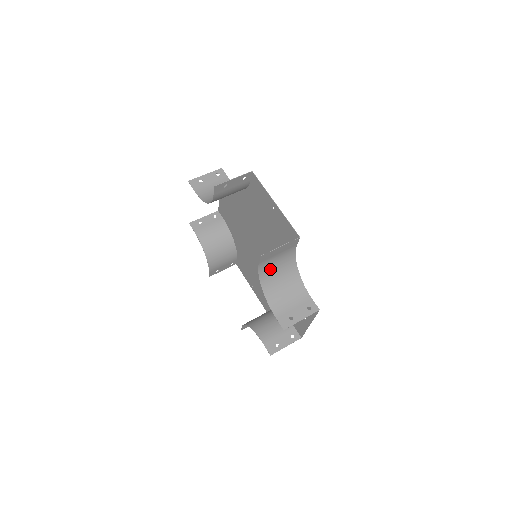
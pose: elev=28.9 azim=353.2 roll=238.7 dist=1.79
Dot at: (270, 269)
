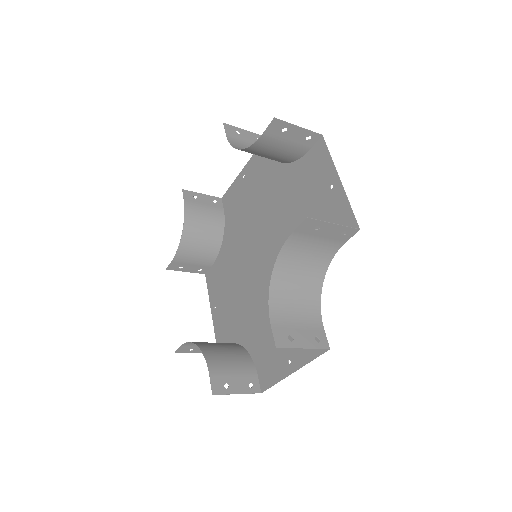
Dot at: (296, 255)
